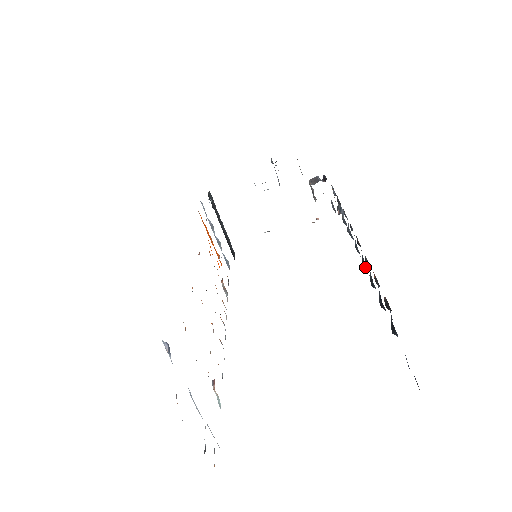
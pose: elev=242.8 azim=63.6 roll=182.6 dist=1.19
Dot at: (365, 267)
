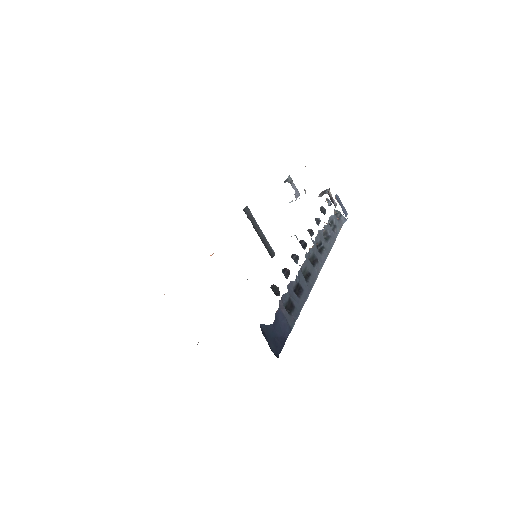
Dot at: (315, 264)
